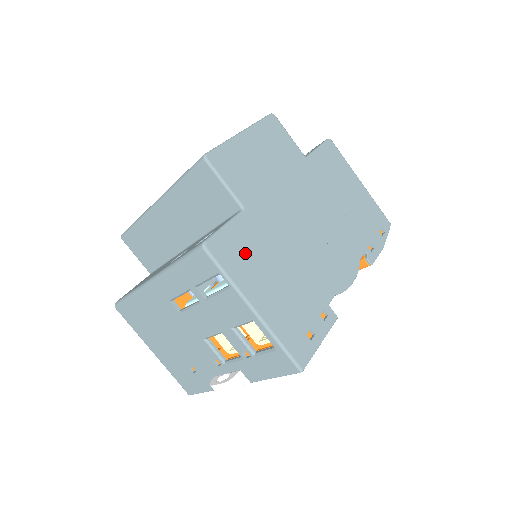
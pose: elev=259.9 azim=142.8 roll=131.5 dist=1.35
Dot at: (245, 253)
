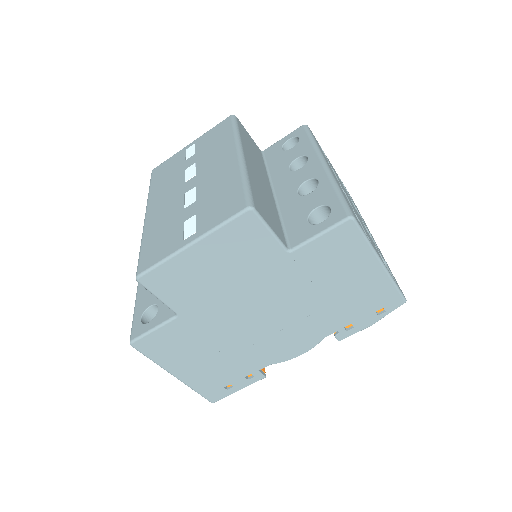
Dot at: (172, 346)
